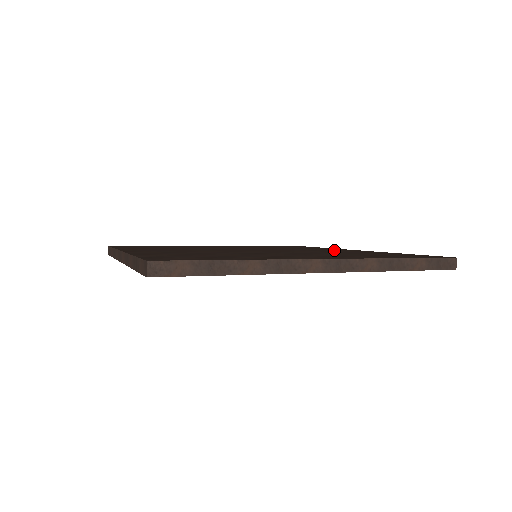
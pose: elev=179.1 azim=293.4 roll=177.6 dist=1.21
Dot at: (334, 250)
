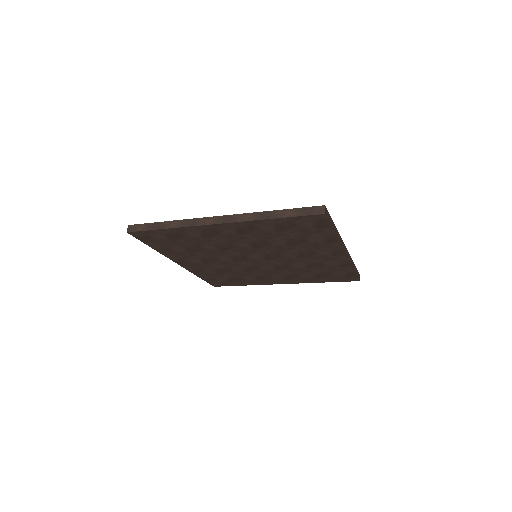
Dot at: occluded
